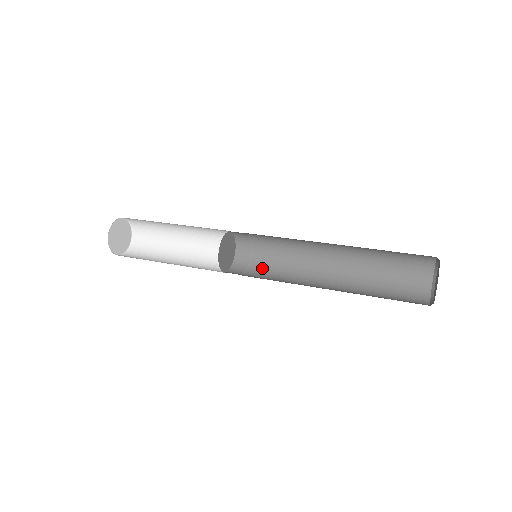
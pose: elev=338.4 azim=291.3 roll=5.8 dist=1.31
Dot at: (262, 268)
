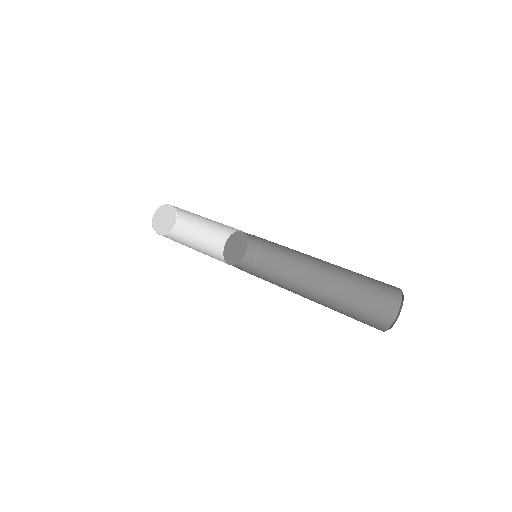
Dot at: (254, 274)
